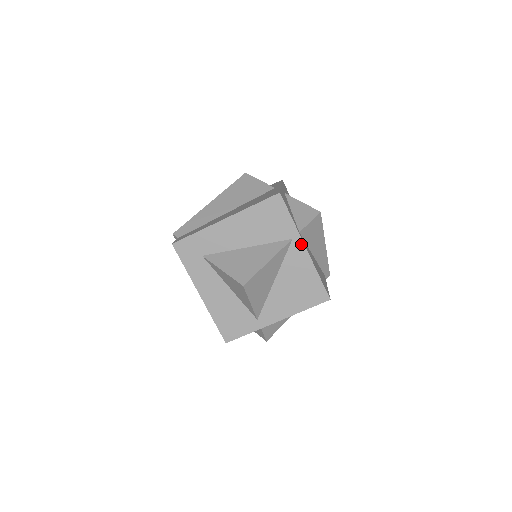
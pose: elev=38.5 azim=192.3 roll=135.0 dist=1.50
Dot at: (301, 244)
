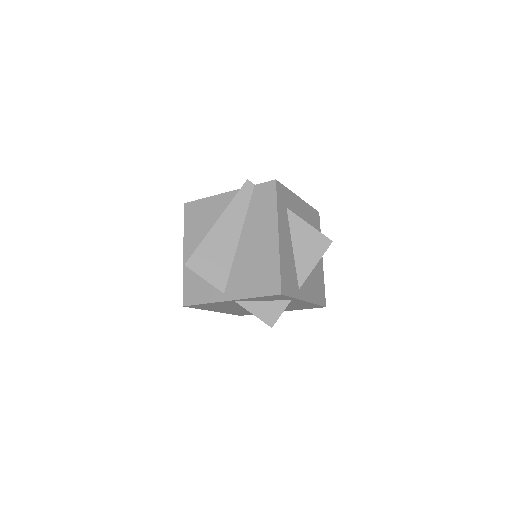
Dot at: occluded
